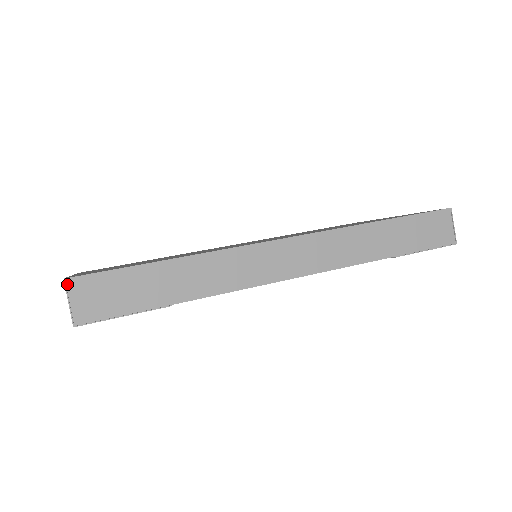
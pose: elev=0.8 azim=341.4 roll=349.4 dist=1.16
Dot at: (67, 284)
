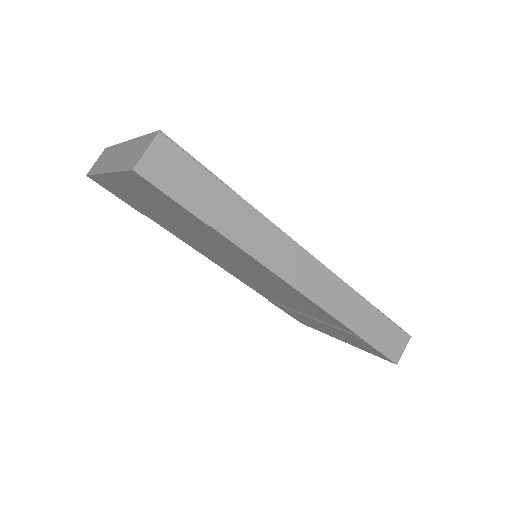
Dot at: (158, 136)
